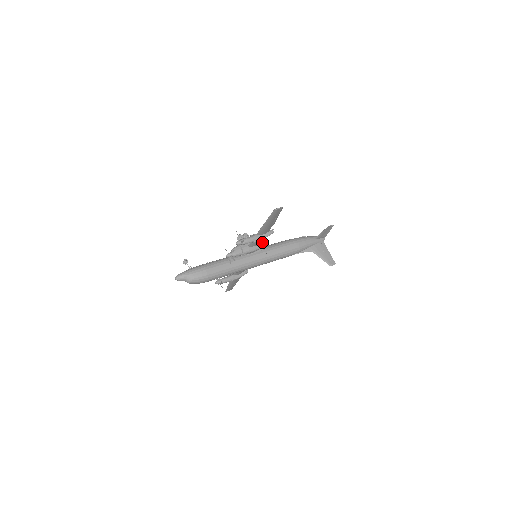
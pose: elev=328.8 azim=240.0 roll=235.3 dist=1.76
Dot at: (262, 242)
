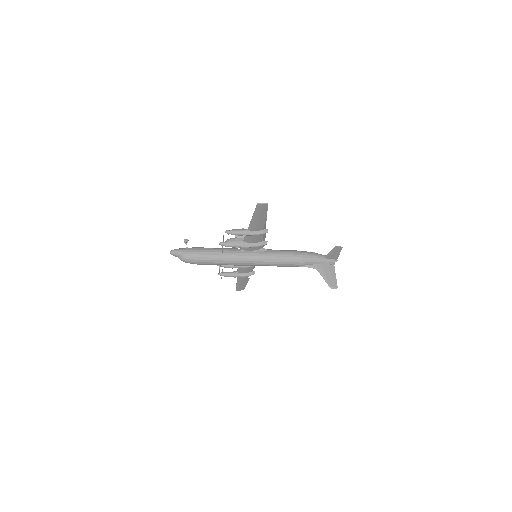
Dot at: (259, 241)
